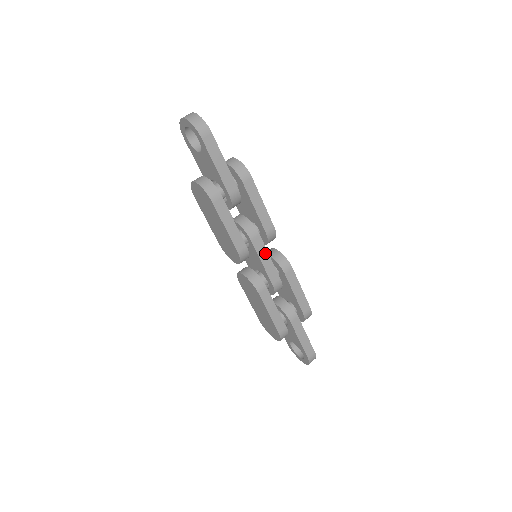
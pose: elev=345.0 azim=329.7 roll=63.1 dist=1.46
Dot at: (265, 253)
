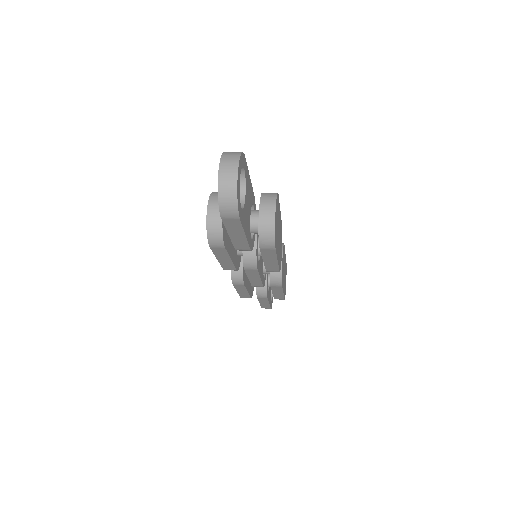
Dot at: (256, 276)
